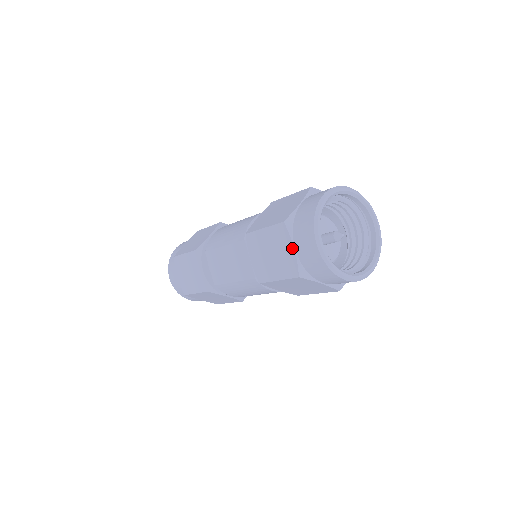
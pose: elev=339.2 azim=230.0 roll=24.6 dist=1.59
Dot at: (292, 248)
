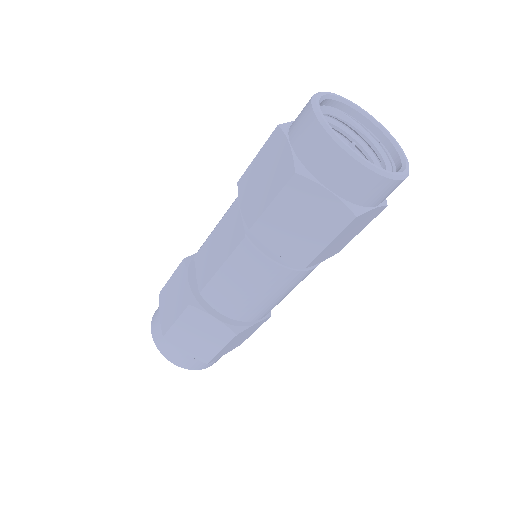
Dot at: (287, 145)
